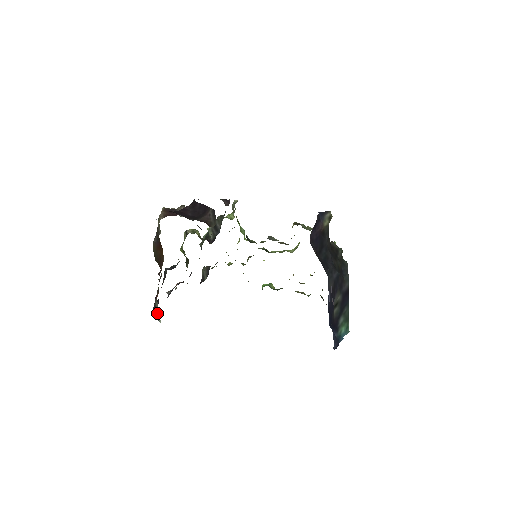
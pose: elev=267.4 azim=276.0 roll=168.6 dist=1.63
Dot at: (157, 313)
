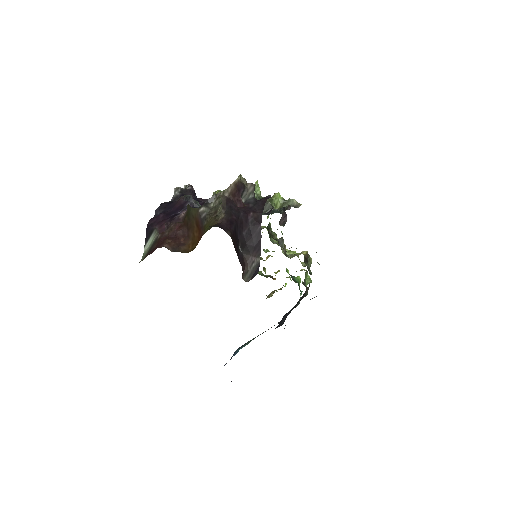
Dot at: (149, 239)
